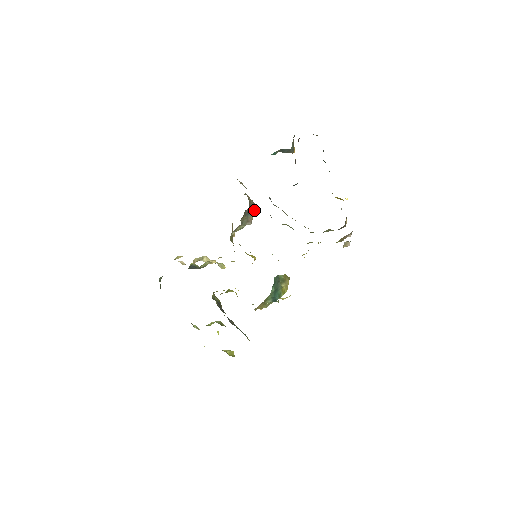
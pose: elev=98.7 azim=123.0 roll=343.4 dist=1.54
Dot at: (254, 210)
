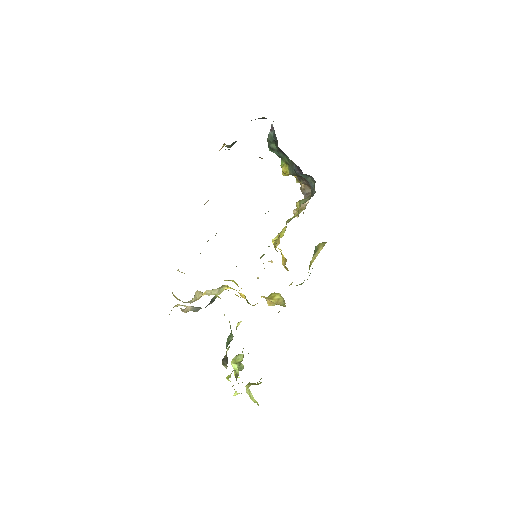
Dot at: occluded
